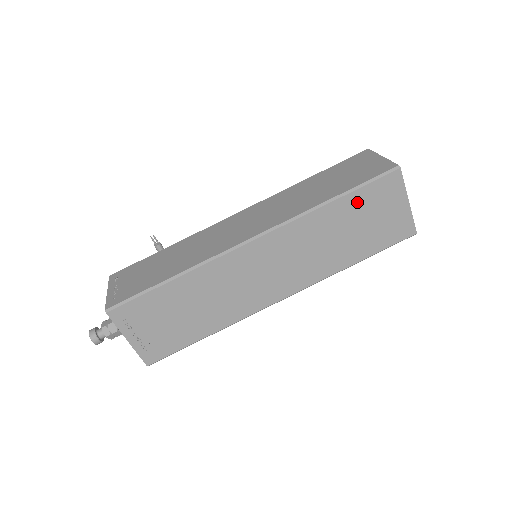
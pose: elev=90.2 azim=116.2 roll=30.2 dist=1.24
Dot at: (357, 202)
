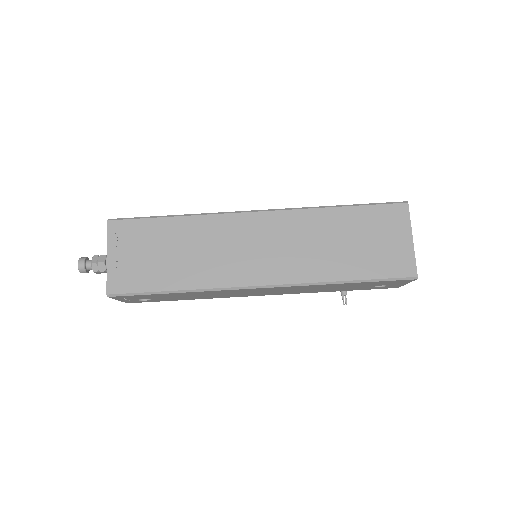
Dot at: (361, 217)
